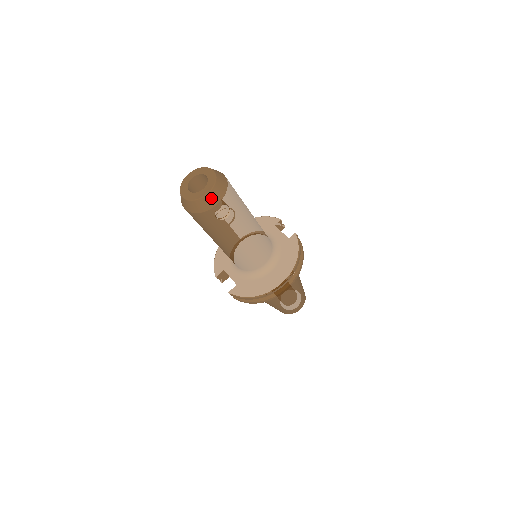
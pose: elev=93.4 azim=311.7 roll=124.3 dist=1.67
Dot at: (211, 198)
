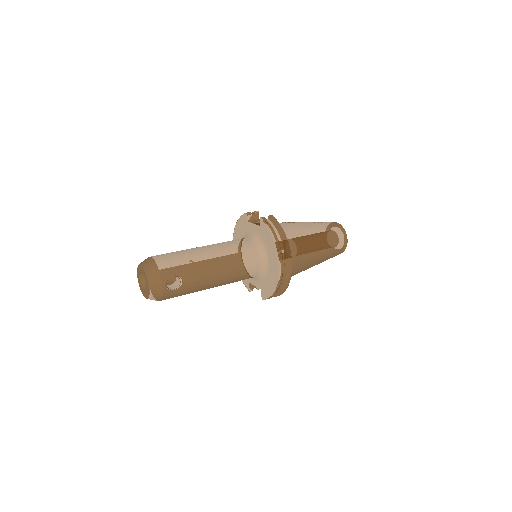
Dot at: (154, 287)
